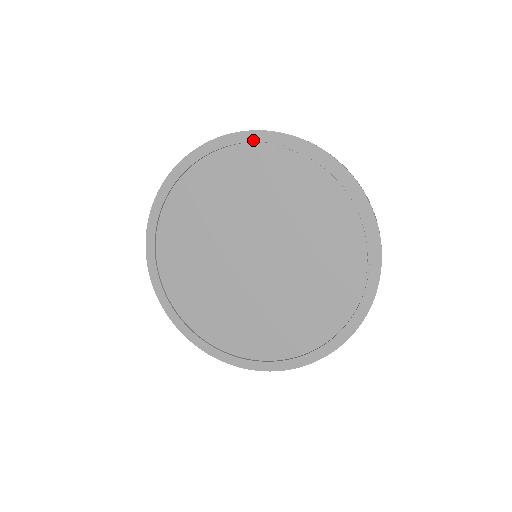
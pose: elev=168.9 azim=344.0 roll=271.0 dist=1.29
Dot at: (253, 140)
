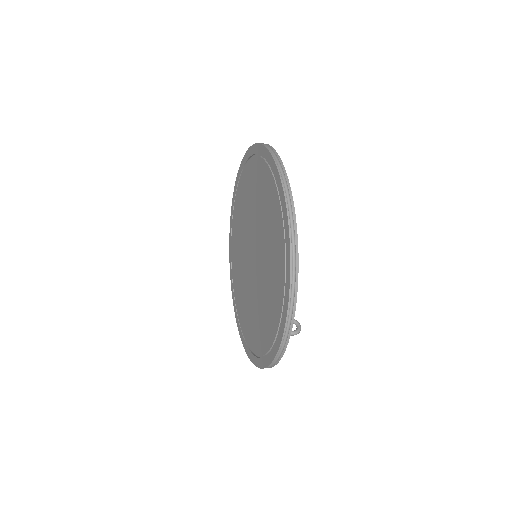
Dot at: (244, 164)
